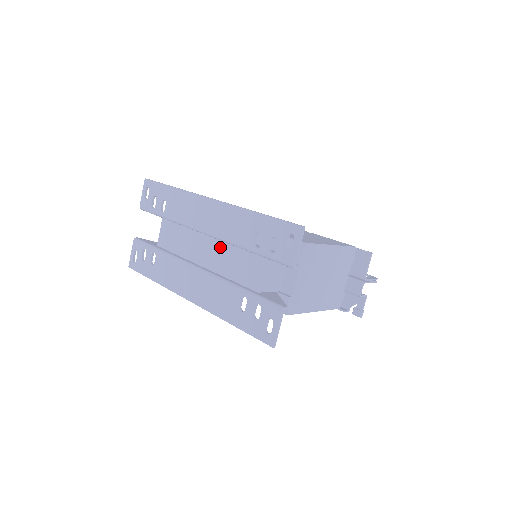
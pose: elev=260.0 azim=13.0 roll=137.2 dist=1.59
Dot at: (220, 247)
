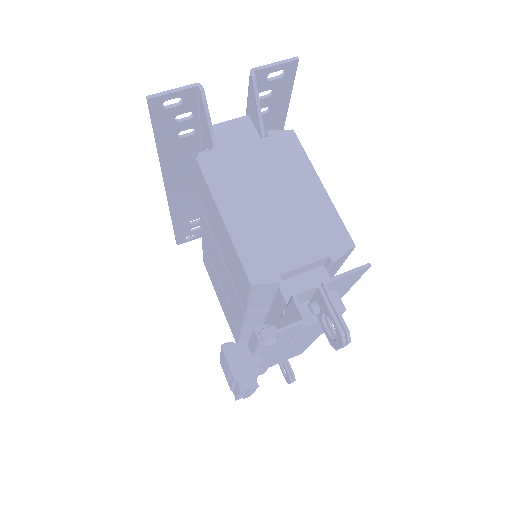
Dot at: occluded
